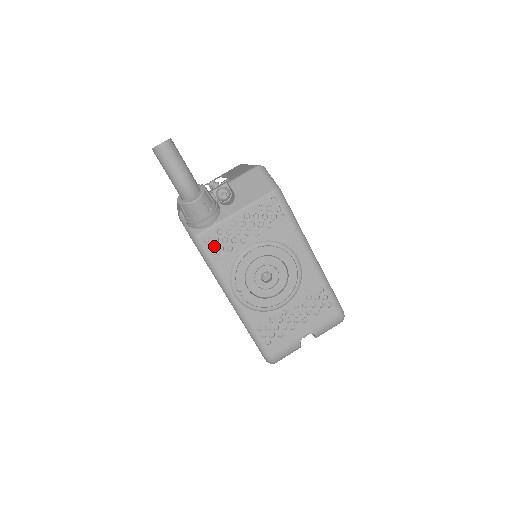
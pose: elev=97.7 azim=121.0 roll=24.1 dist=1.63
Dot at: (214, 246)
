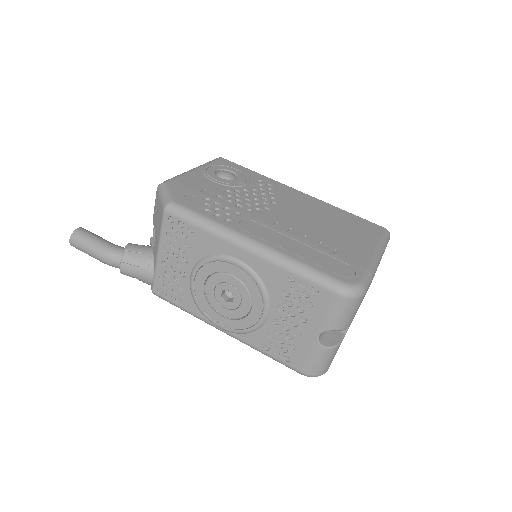
Dot at: (169, 293)
